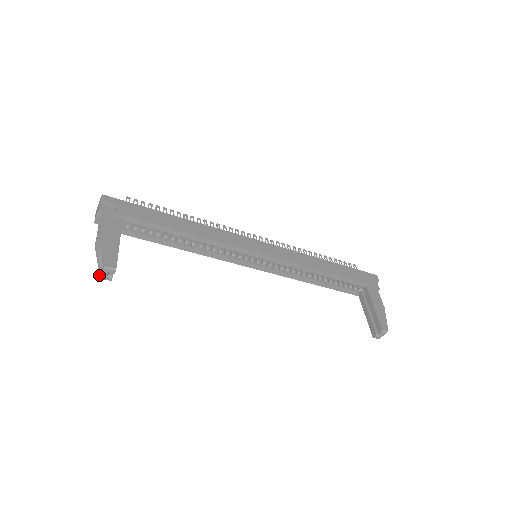
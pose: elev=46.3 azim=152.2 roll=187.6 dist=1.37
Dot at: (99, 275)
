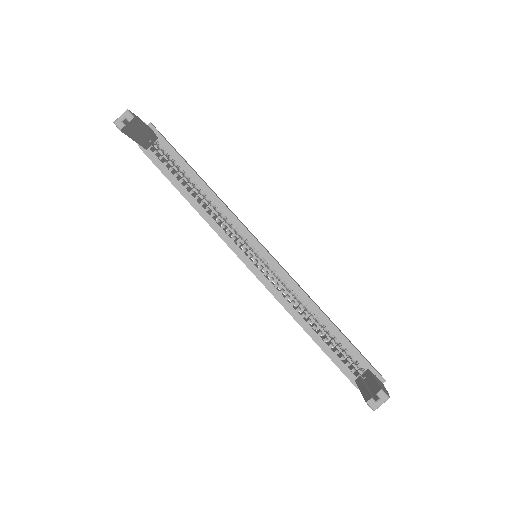
Dot at: (114, 123)
